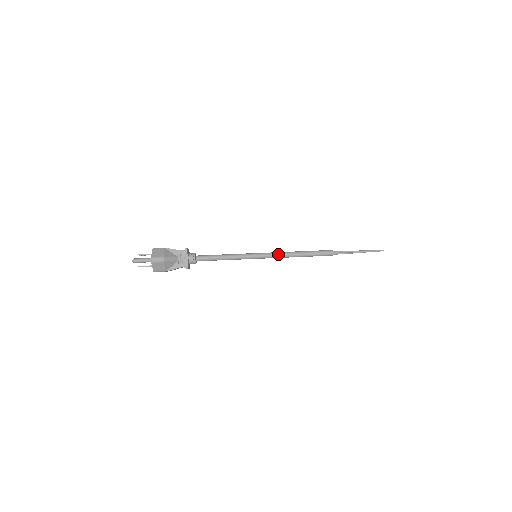
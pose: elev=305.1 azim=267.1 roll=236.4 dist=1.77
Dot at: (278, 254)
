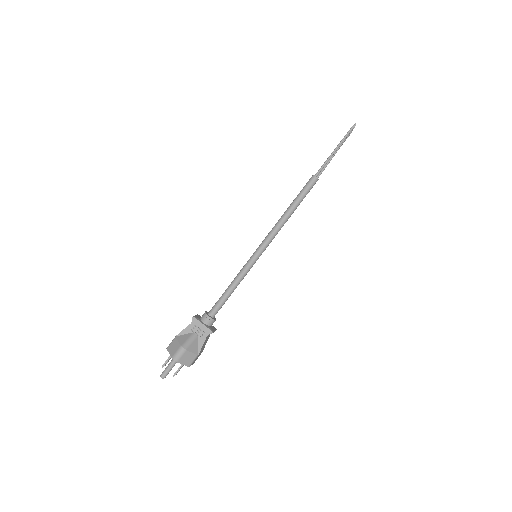
Dot at: (271, 233)
